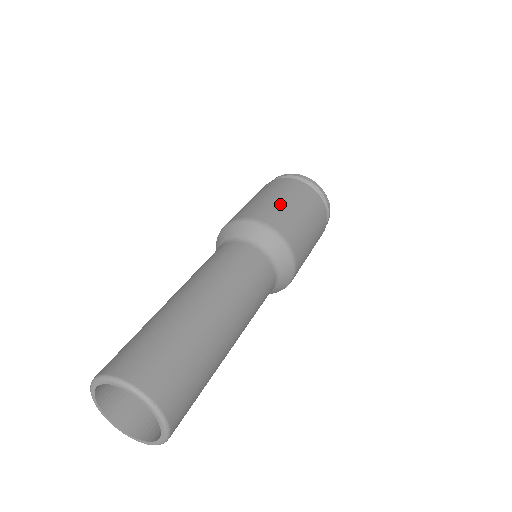
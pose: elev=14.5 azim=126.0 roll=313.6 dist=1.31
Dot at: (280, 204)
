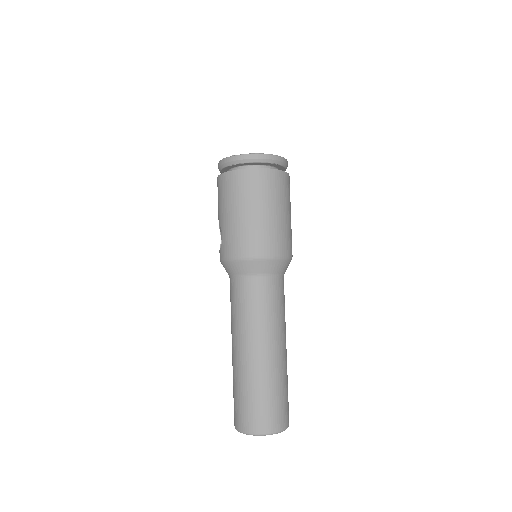
Dot at: (283, 221)
